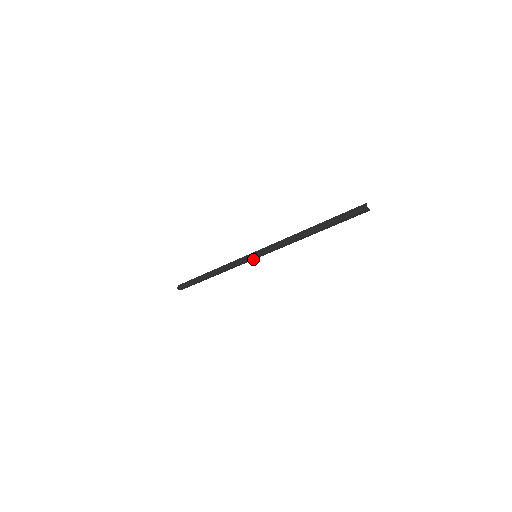
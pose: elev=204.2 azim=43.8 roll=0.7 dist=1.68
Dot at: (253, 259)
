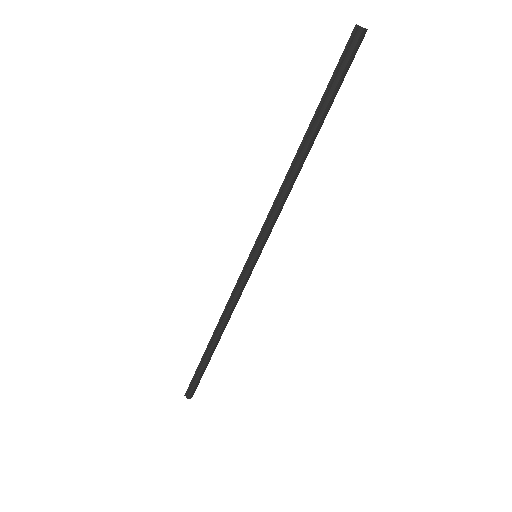
Dot at: (255, 264)
